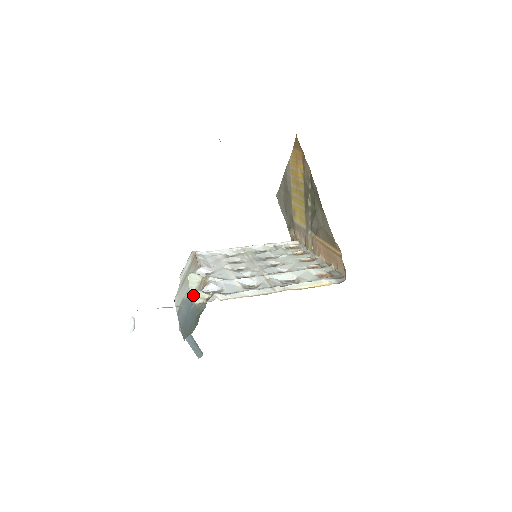
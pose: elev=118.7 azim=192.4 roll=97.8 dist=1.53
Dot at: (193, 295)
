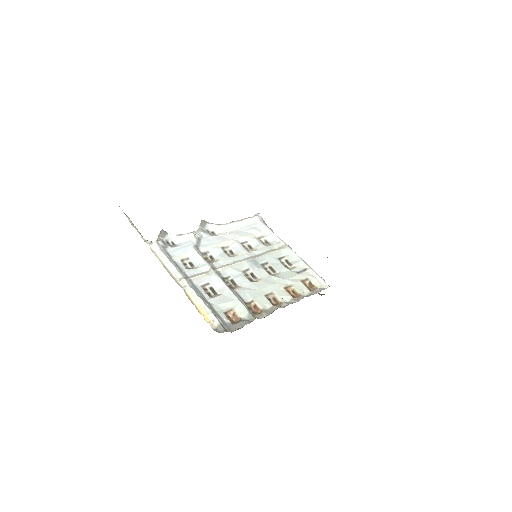
Dot at: occluded
